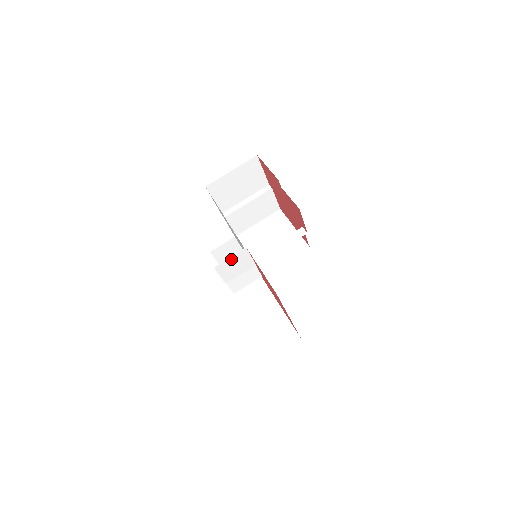
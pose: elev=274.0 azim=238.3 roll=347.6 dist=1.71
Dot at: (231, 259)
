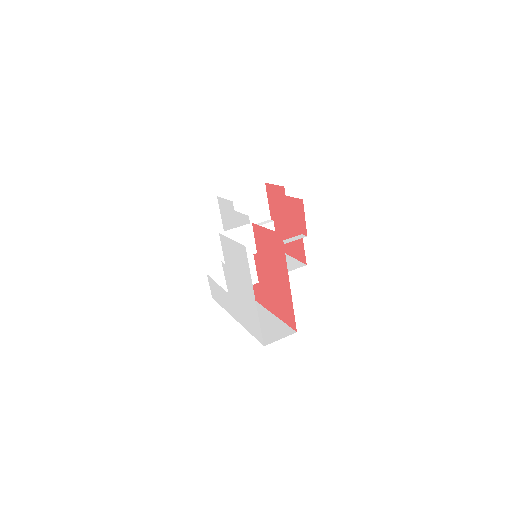
Dot at: (236, 231)
